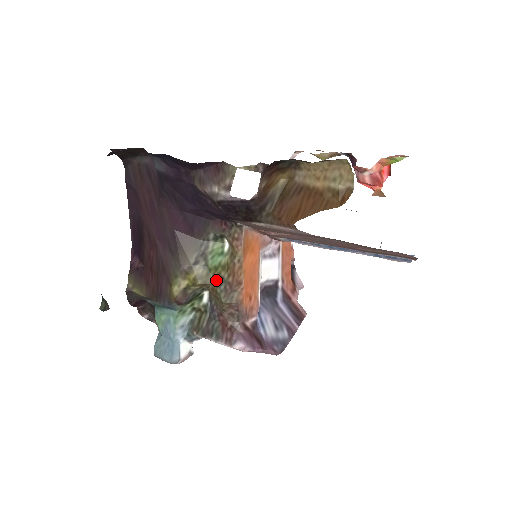
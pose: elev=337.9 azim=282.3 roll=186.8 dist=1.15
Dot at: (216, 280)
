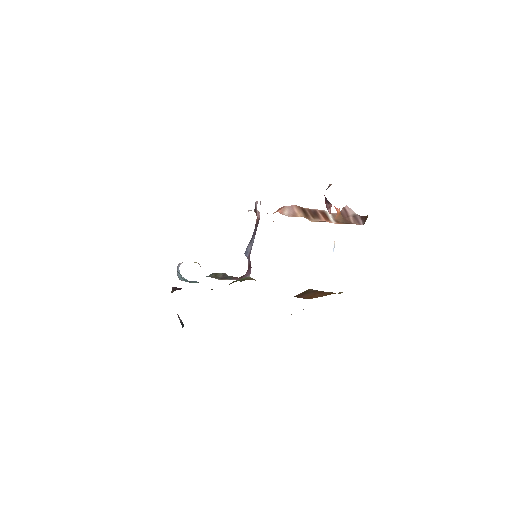
Dot at: occluded
